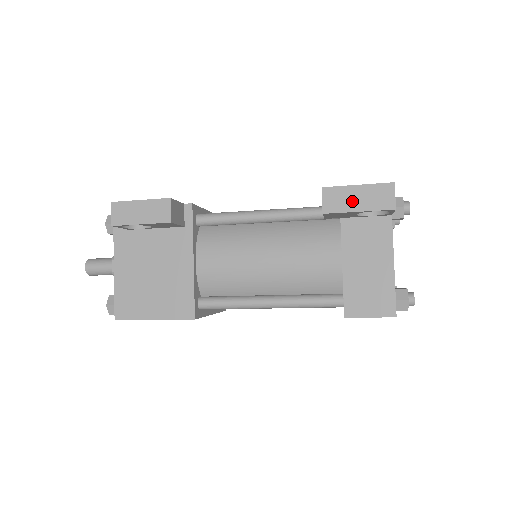
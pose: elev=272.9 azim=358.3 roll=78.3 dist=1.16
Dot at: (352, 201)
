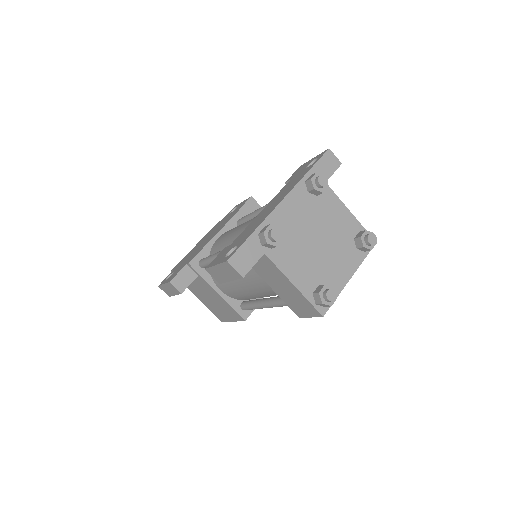
Dot at: (222, 275)
